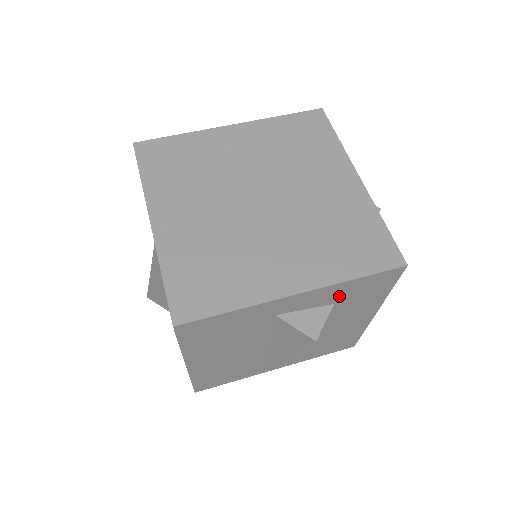
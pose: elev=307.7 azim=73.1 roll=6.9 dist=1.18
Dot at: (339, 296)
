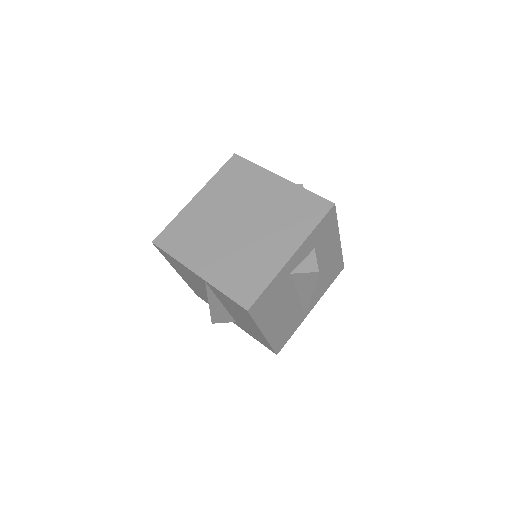
Dot at: (314, 242)
